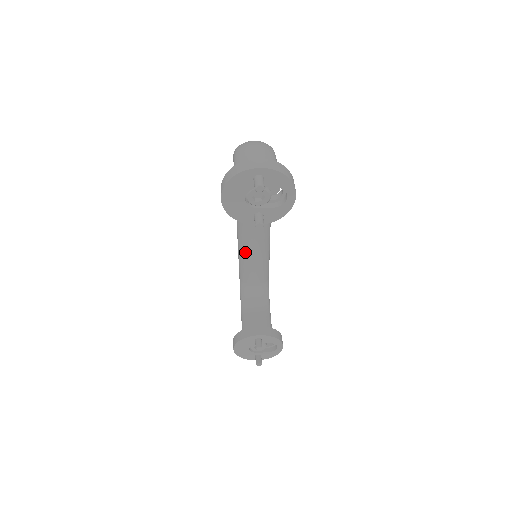
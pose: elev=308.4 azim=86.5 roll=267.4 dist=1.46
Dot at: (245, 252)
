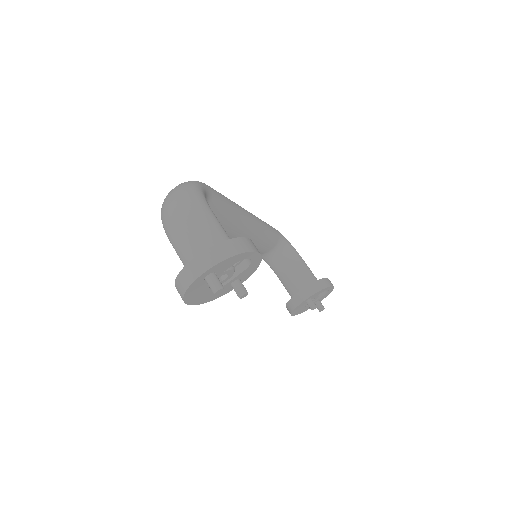
Dot at: occluded
